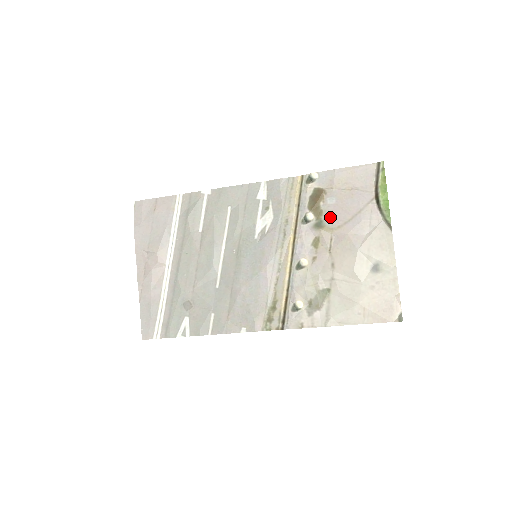
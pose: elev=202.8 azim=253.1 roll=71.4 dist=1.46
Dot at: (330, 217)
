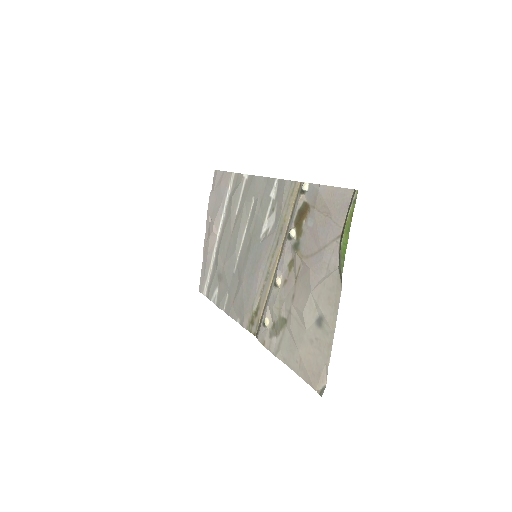
Dot at: (305, 241)
